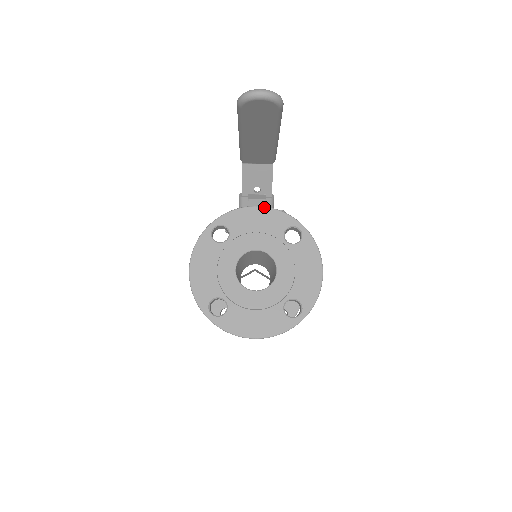
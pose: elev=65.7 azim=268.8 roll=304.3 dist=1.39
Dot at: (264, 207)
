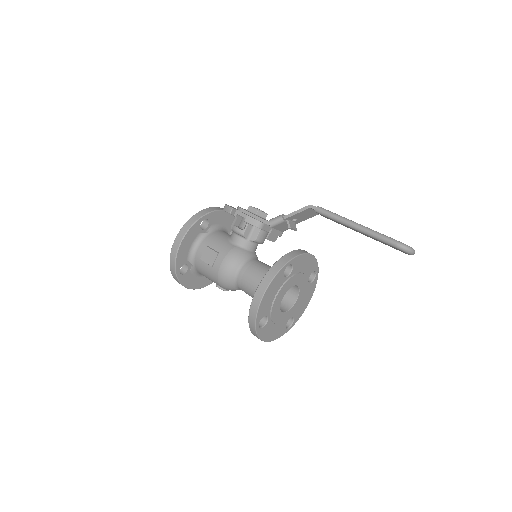
Dot at: (313, 256)
